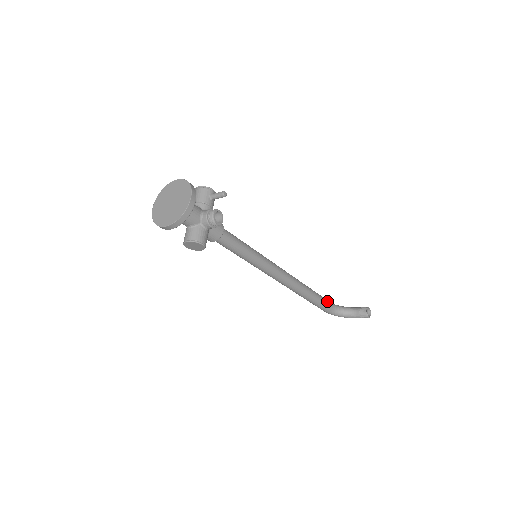
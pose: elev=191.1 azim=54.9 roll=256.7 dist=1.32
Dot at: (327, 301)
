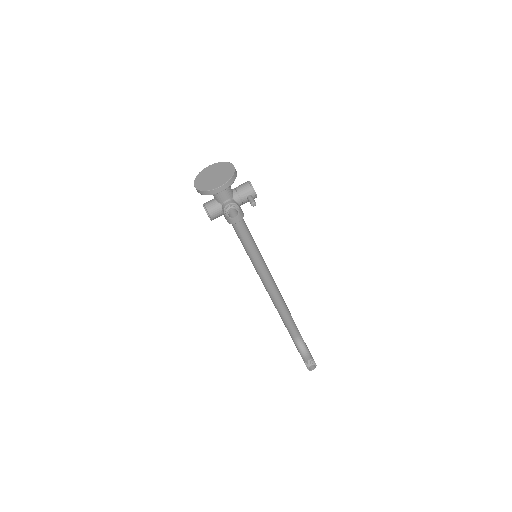
Dot at: (295, 330)
